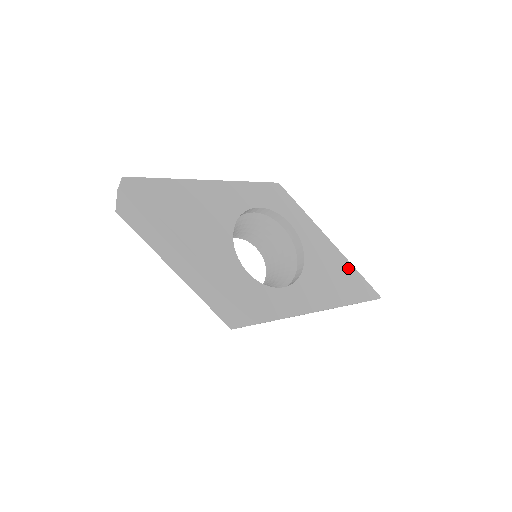
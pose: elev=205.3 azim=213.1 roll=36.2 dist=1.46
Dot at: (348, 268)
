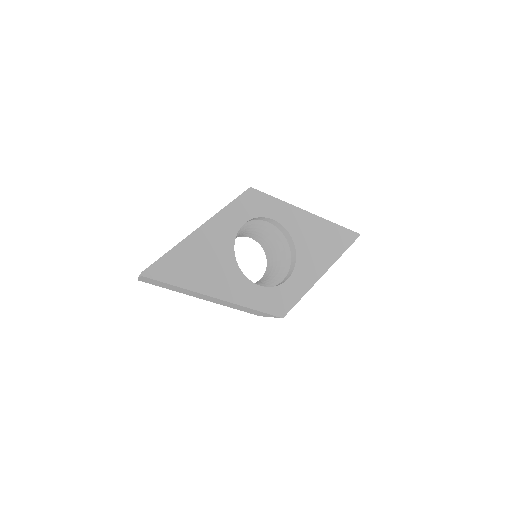
Dot at: (328, 227)
